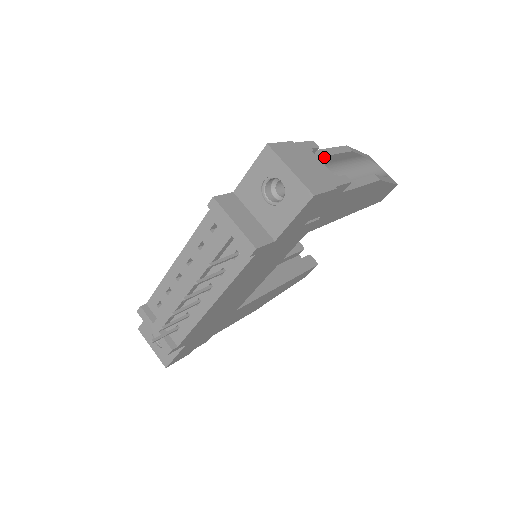
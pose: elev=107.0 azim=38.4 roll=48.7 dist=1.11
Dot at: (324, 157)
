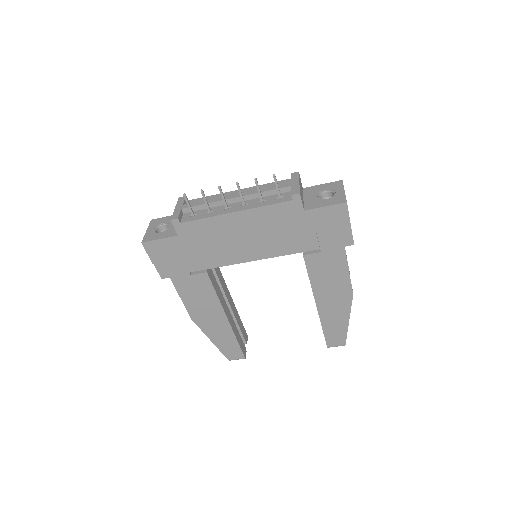
Dot at: occluded
